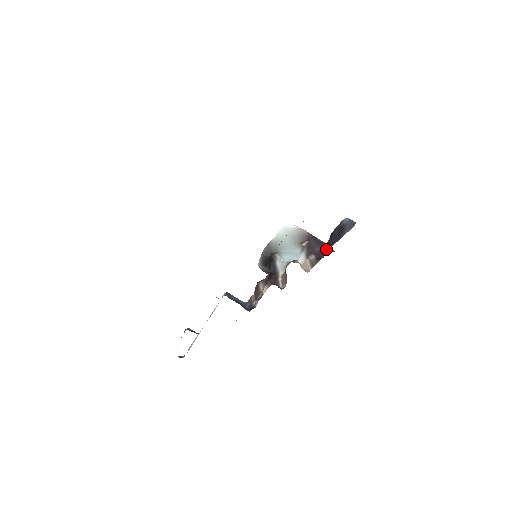
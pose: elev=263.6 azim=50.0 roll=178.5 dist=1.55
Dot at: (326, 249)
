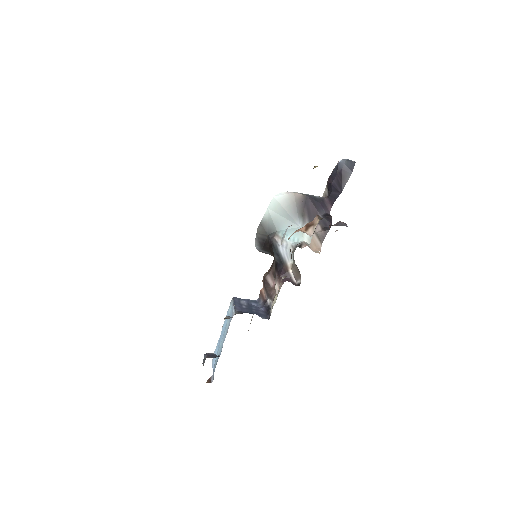
Dot at: (329, 208)
